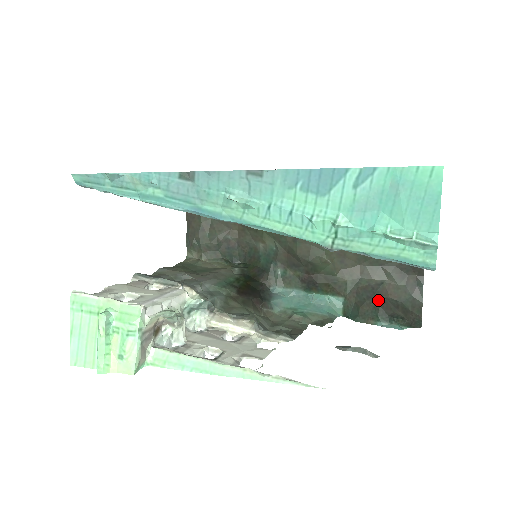
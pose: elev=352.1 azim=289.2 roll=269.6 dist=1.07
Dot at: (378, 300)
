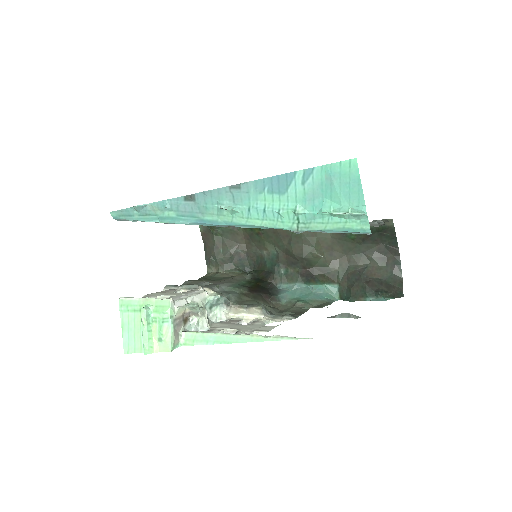
Dot at: (364, 280)
